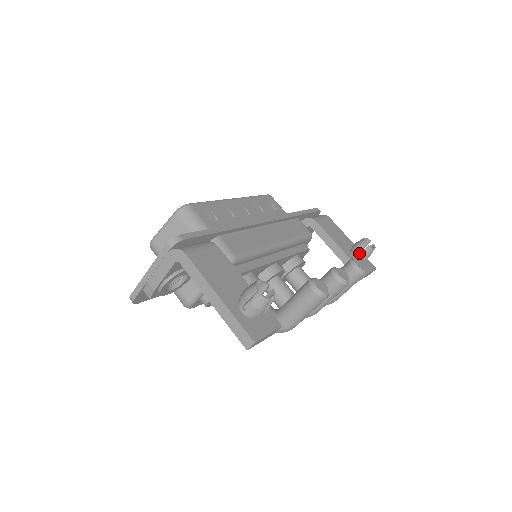
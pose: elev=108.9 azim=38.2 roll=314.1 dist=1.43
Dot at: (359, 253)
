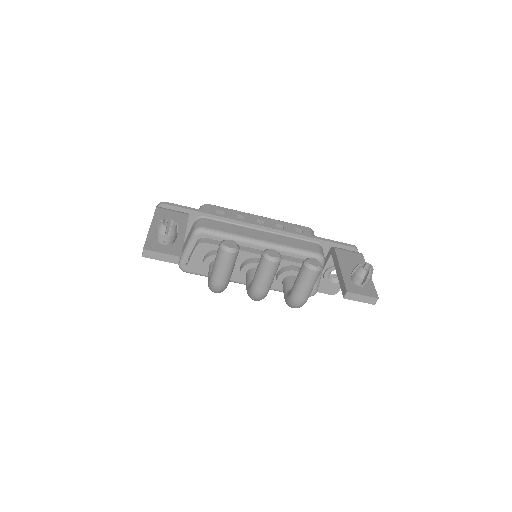
Dot at: (353, 274)
